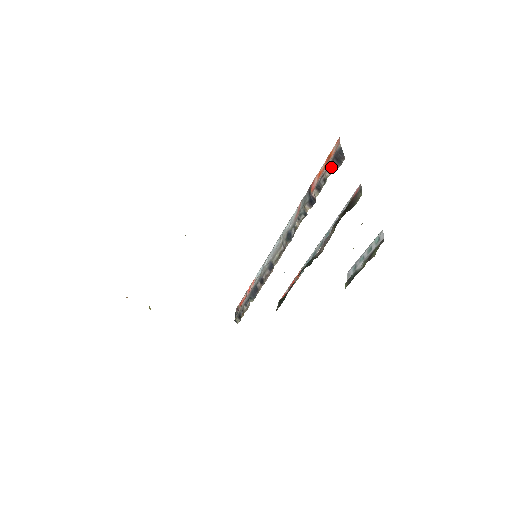
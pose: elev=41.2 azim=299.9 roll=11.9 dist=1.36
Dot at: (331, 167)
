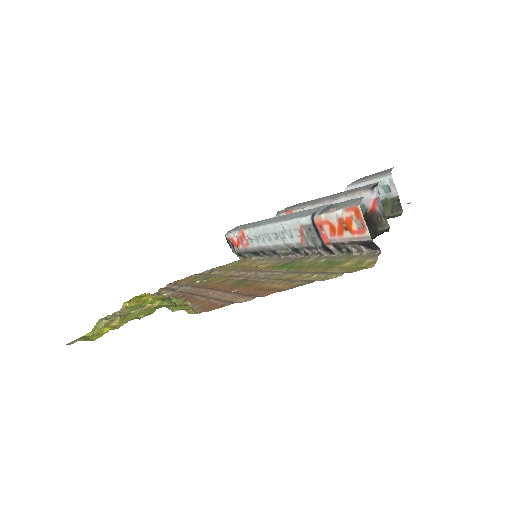
Dot at: (357, 246)
